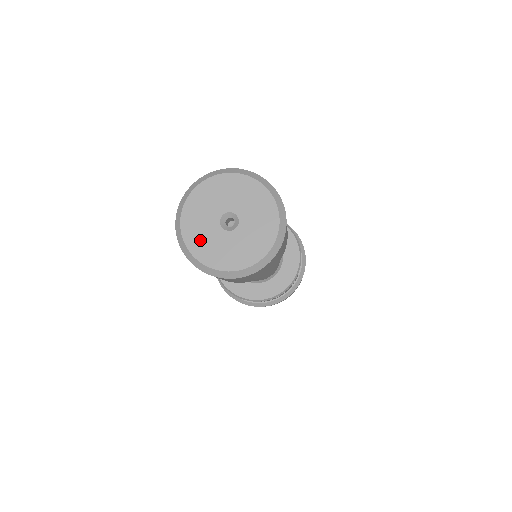
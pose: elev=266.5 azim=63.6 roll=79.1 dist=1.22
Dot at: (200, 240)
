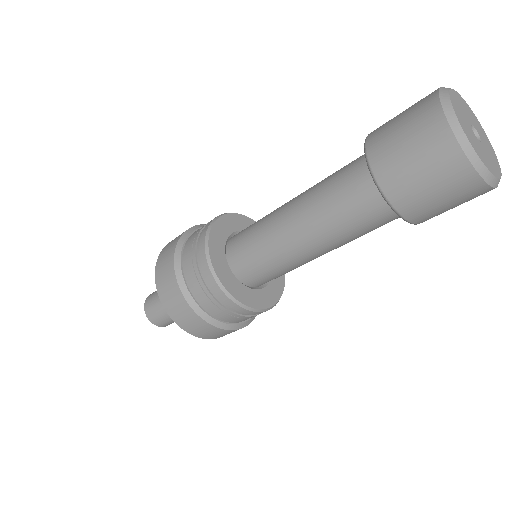
Dot at: (483, 156)
